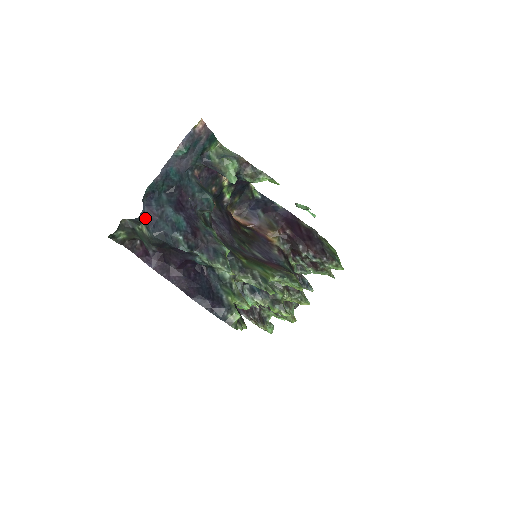
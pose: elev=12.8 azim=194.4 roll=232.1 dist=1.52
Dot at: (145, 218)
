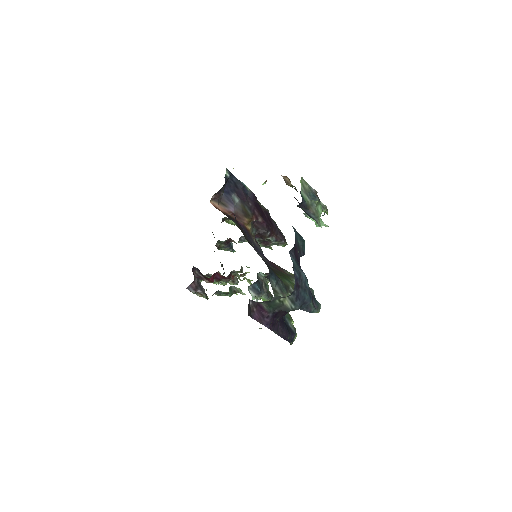
Dot at: (293, 292)
